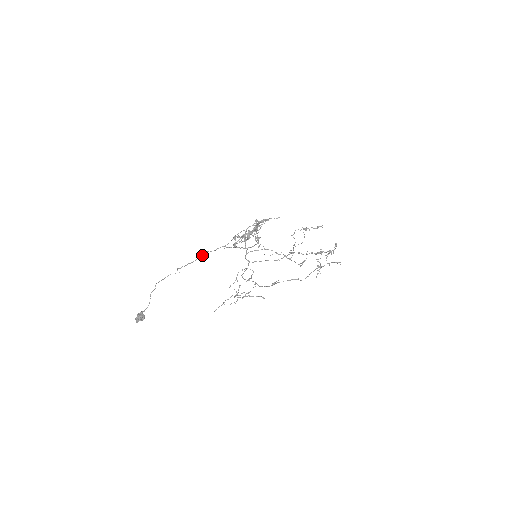
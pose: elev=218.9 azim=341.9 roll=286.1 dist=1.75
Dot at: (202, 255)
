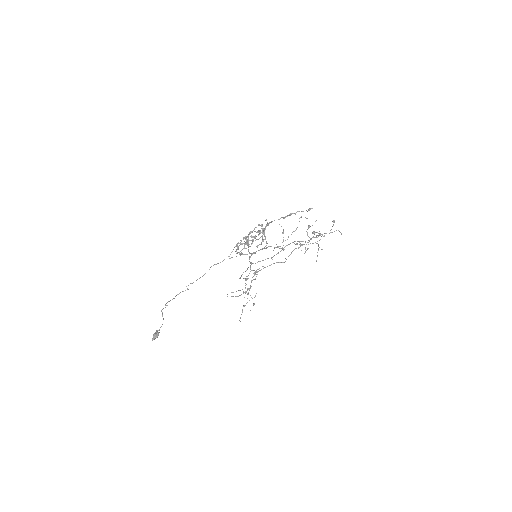
Dot at: (209, 269)
